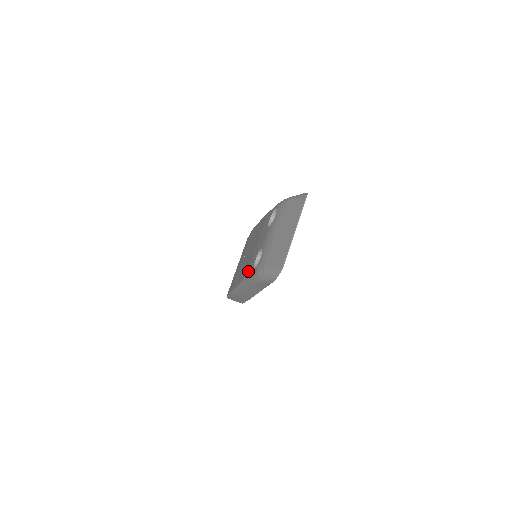
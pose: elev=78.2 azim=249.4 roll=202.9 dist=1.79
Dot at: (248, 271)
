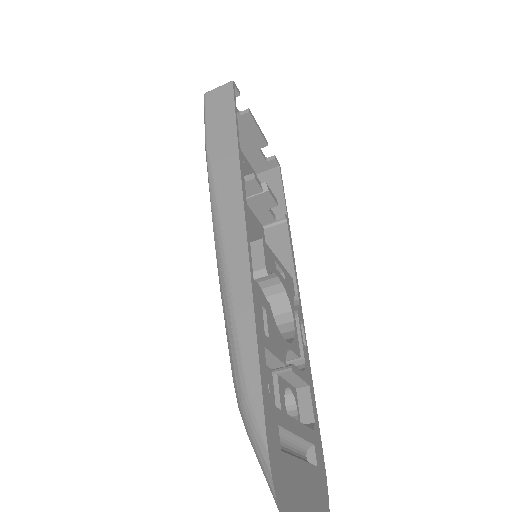
Dot at: occluded
